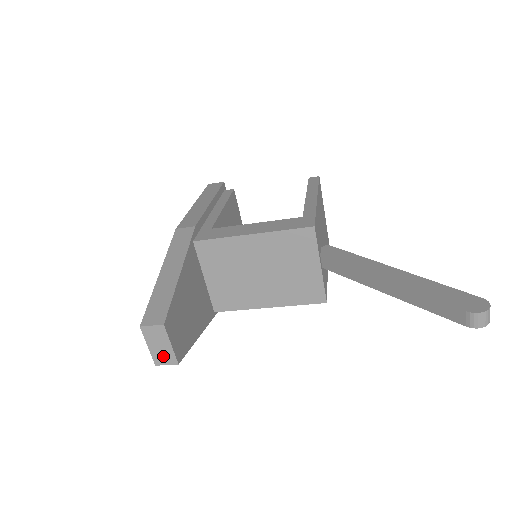
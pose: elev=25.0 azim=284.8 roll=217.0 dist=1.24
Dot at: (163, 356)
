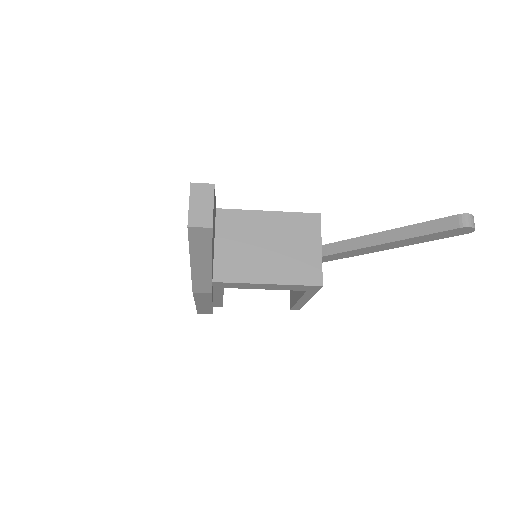
Dot at: (200, 217)
